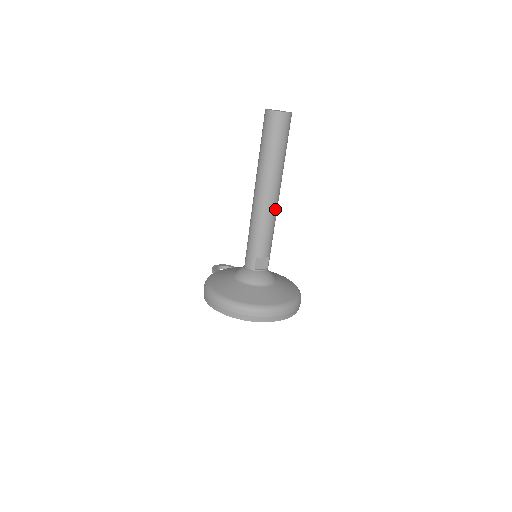
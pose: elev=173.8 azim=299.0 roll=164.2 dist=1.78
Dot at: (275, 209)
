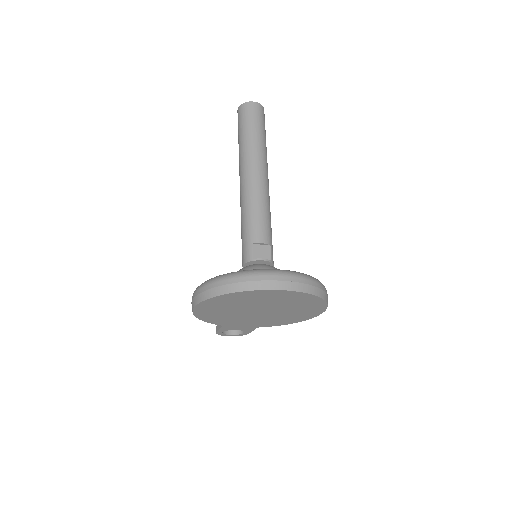
Dot at: (265, 190)
